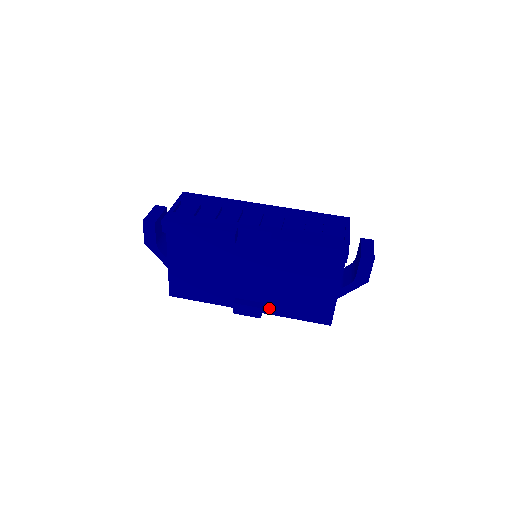
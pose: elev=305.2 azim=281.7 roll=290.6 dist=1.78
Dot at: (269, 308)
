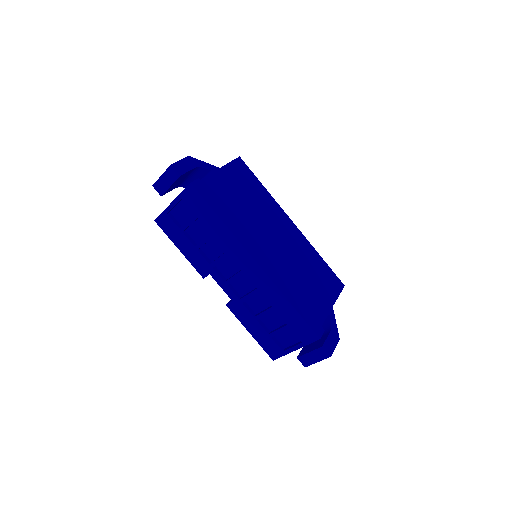
Dot at: occluded
